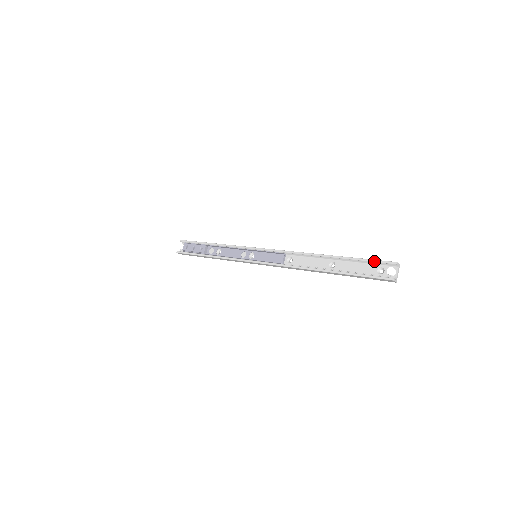
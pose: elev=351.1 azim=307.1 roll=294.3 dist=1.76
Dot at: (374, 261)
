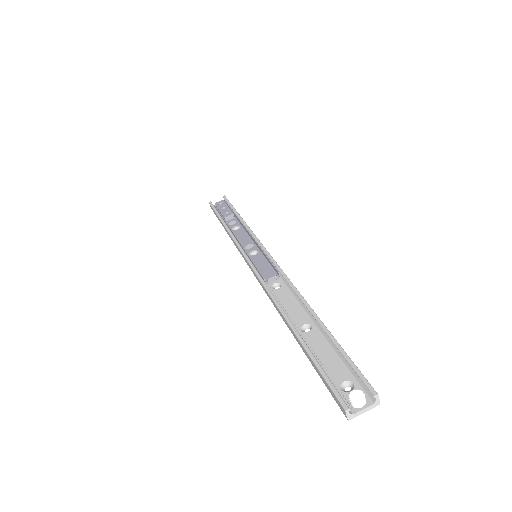
Dot at: (352, 364)
